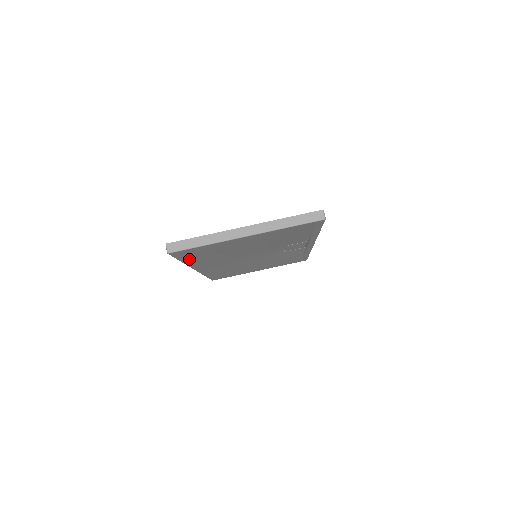
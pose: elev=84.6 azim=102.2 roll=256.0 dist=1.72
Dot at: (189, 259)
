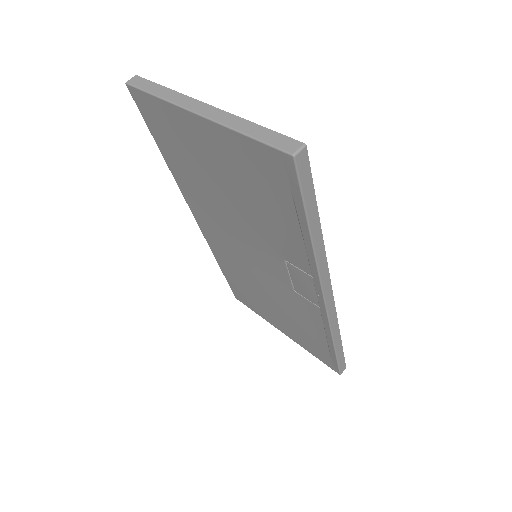
Dot at: (165, 150)
